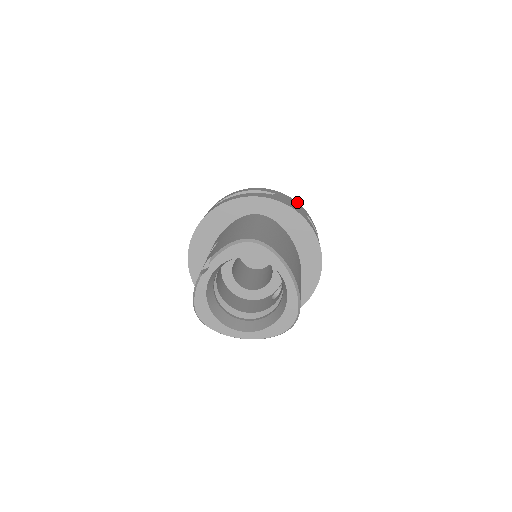
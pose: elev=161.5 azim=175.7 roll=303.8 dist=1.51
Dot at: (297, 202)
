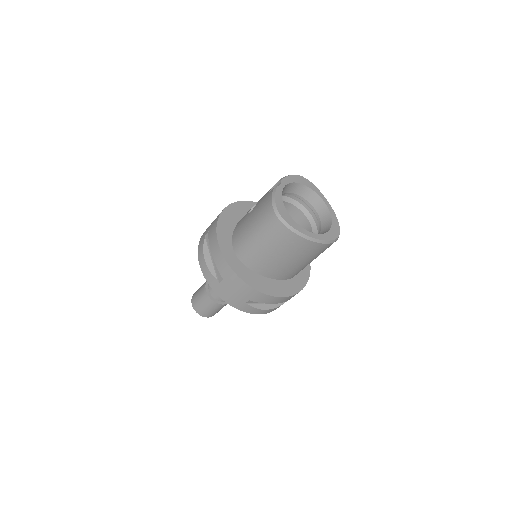
Dot at: occluded
